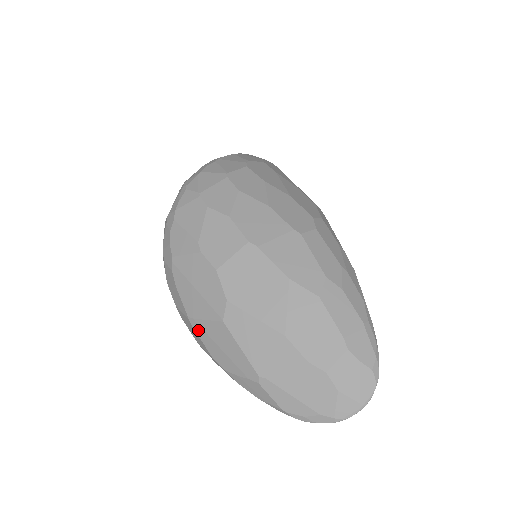
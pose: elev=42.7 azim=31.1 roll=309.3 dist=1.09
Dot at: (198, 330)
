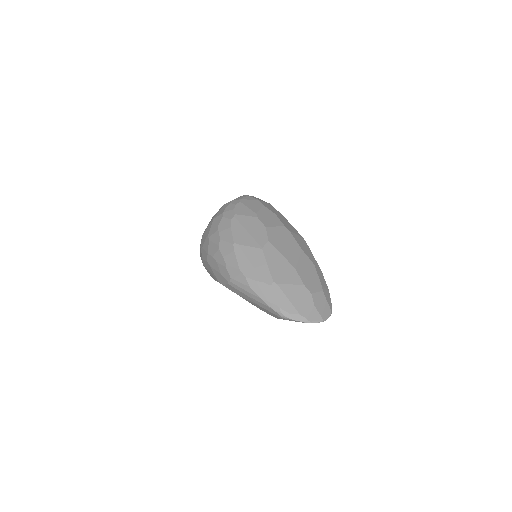
Dot at: (238, 251)
